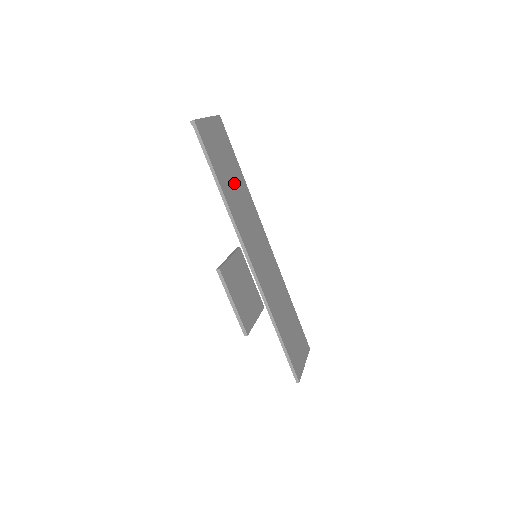
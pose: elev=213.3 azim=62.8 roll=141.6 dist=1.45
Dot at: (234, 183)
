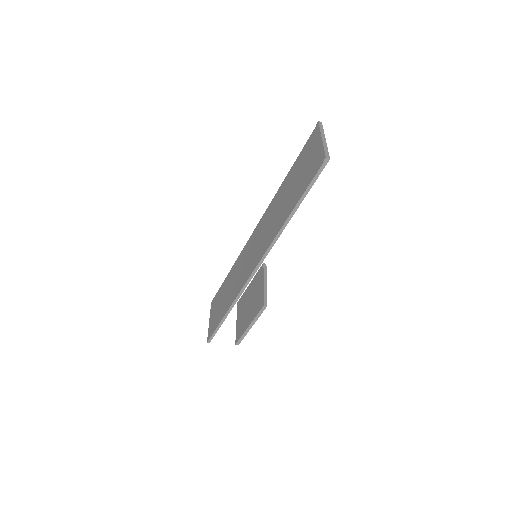
Dot at: occluded
